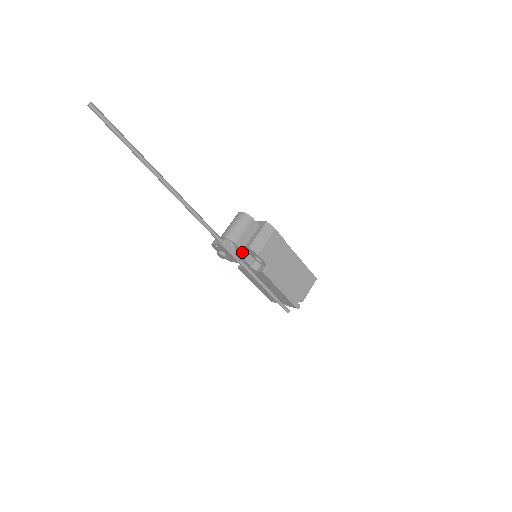
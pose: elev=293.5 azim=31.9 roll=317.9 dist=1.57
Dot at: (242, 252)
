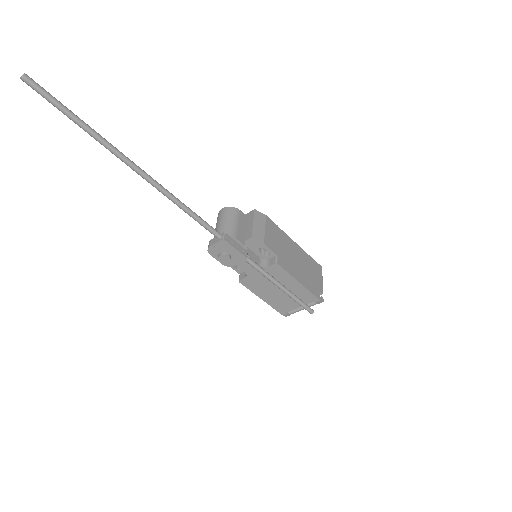
Dot at: occluded
